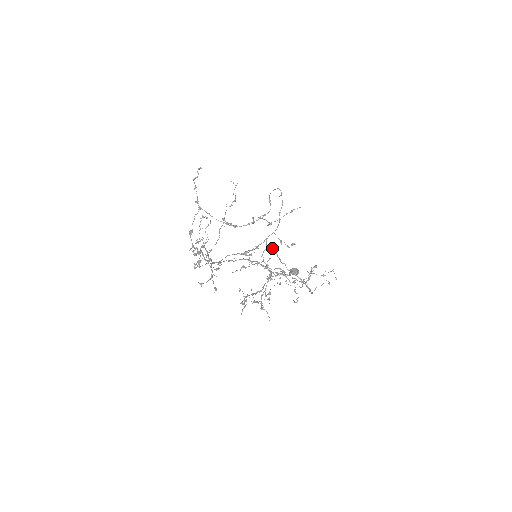
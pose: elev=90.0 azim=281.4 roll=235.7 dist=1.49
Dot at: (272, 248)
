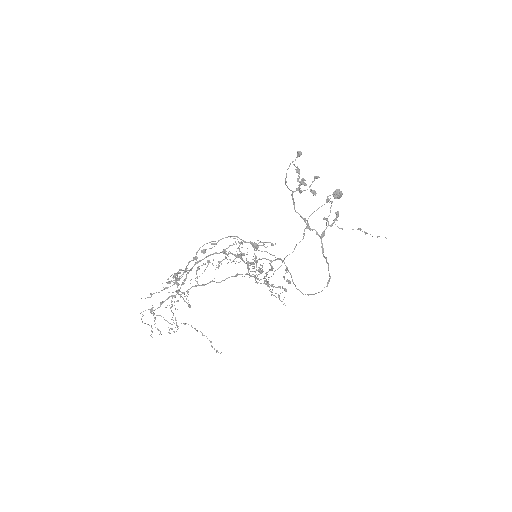
Dot at: (273, 268)
